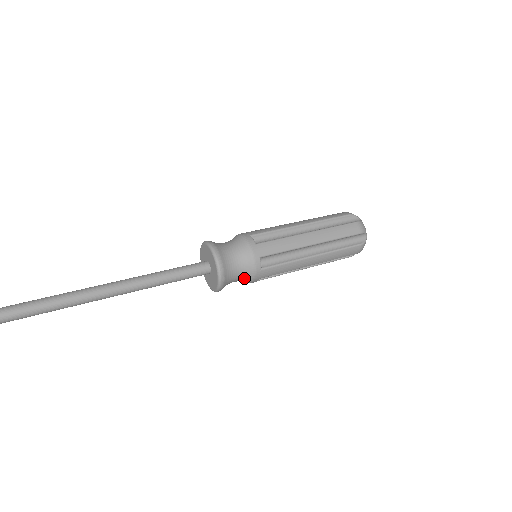
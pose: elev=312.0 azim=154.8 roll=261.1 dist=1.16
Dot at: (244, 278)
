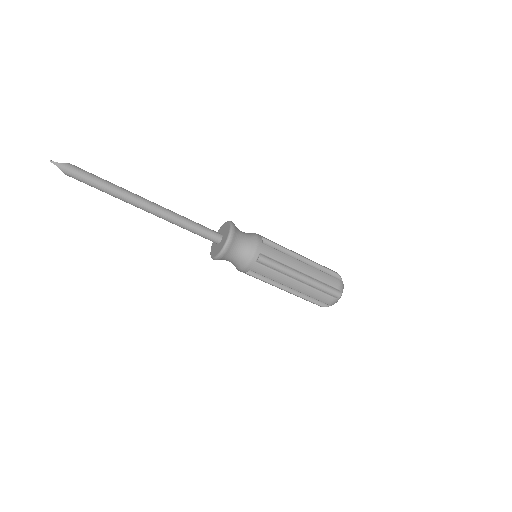
Dot at: occluded
